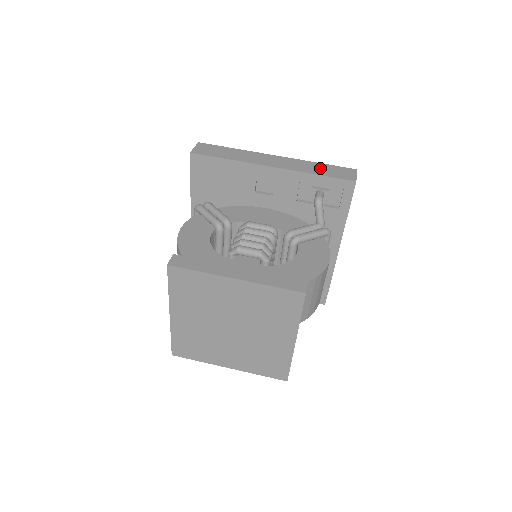
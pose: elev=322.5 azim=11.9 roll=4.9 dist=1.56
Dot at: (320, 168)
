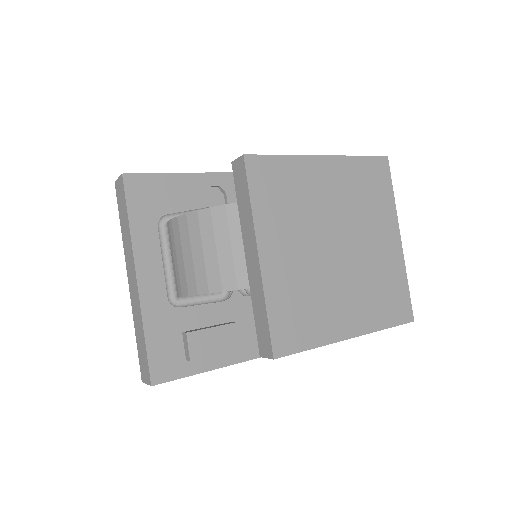
Dot at: occluded
